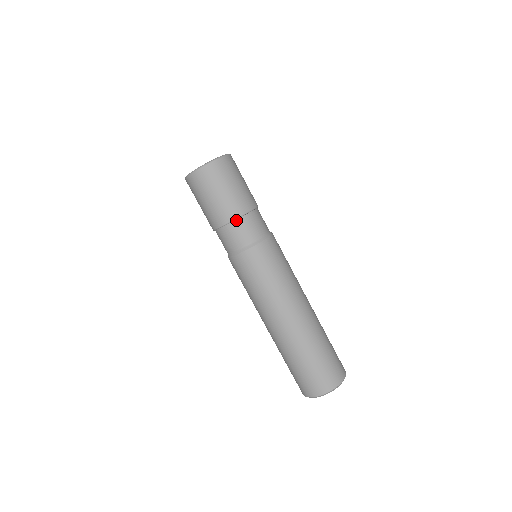
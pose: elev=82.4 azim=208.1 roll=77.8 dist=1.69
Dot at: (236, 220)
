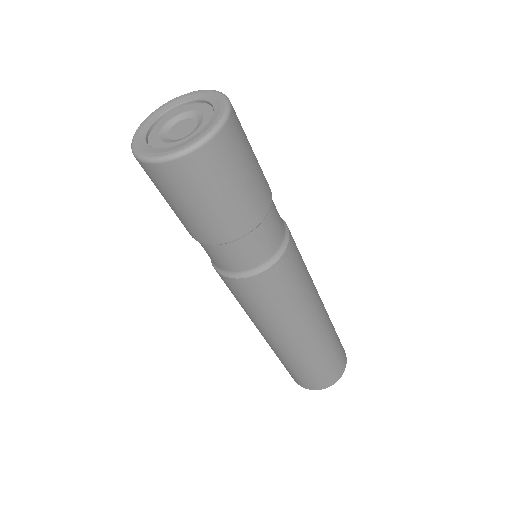
Dot at: (224, 243)
